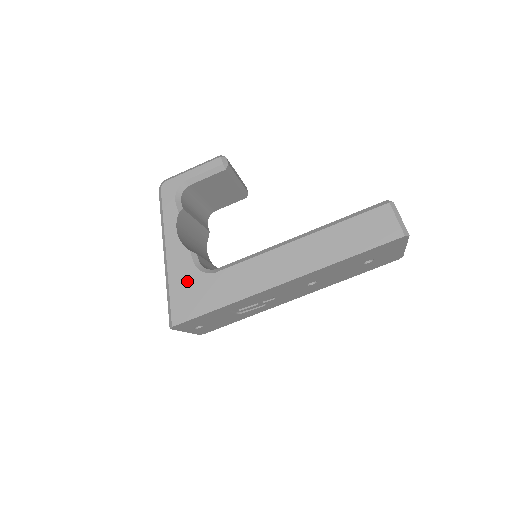
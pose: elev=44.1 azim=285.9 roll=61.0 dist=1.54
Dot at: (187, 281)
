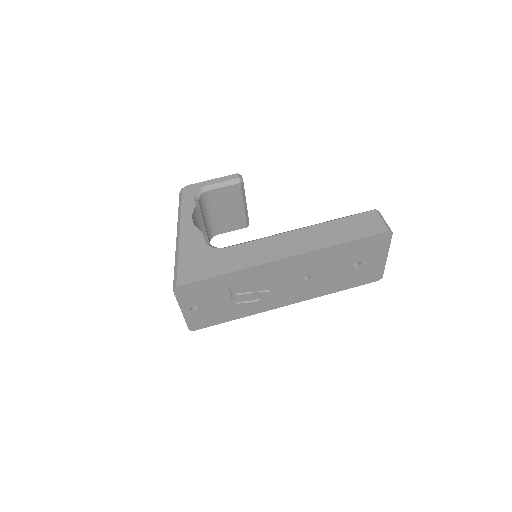
Dot at: (196, 253)
